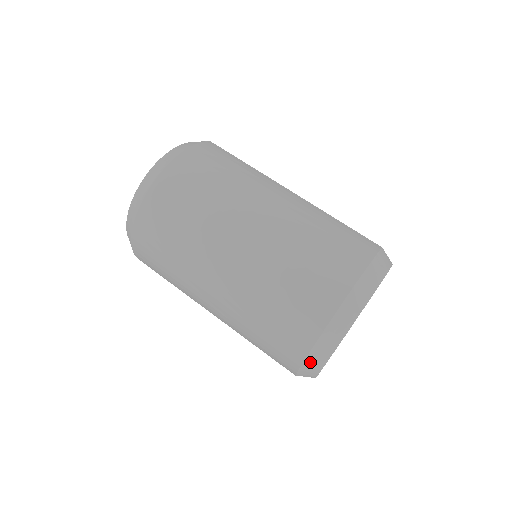
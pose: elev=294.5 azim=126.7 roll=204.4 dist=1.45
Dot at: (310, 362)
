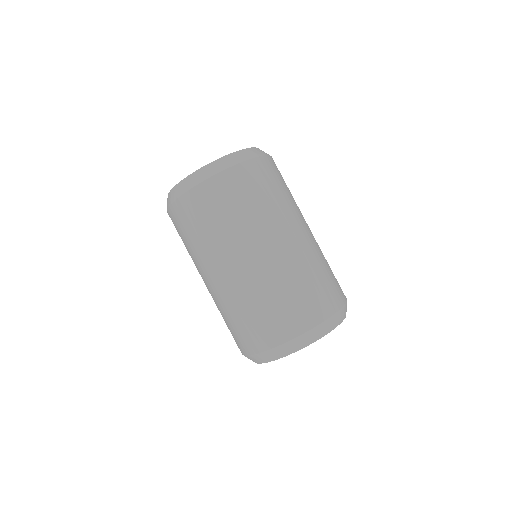
Dot at: (269, 353)
